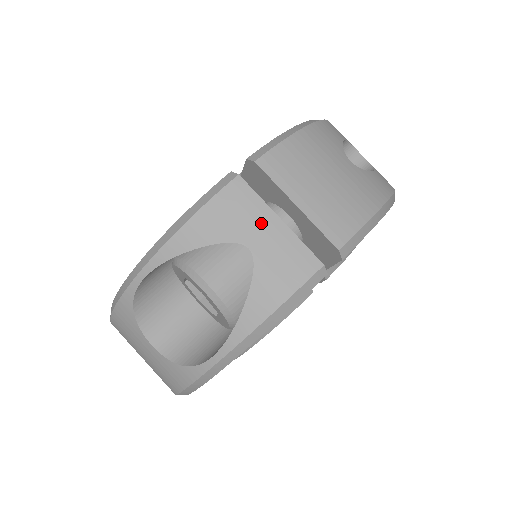
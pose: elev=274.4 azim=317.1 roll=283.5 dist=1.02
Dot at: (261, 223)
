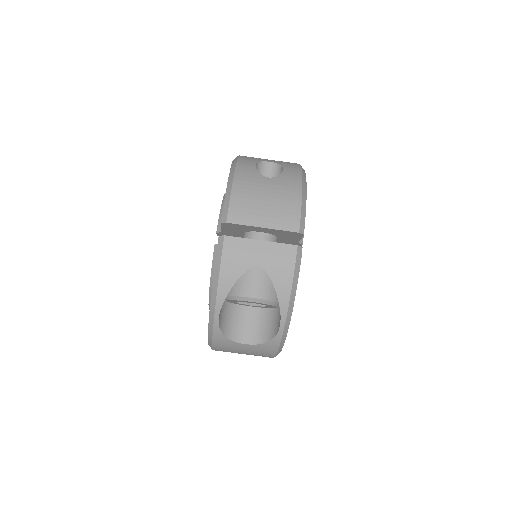
Dot at: (253, 250)
